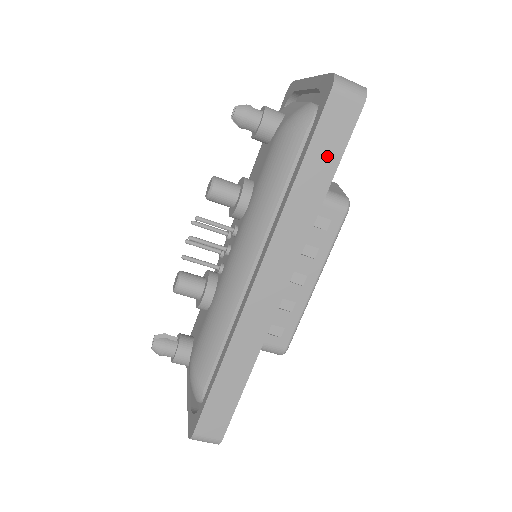
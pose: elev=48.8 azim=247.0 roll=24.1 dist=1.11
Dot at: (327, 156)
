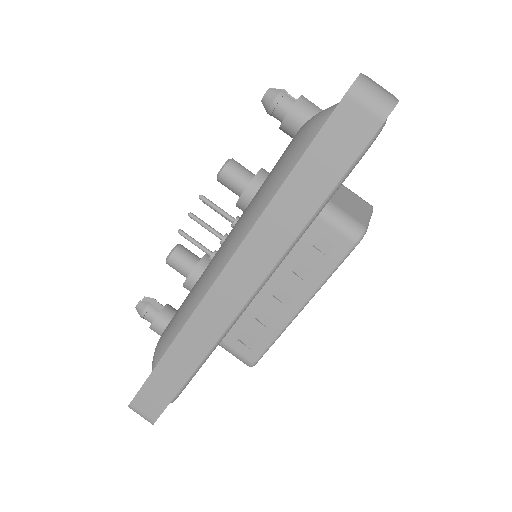
Dot at: (323, 171)
